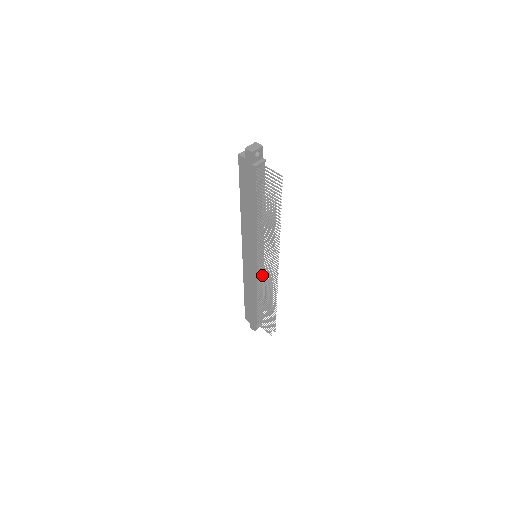
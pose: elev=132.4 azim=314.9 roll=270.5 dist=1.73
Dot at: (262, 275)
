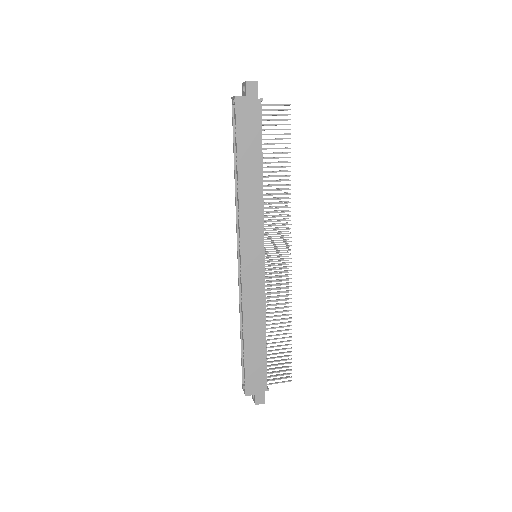
Dot at: (273, 276)
